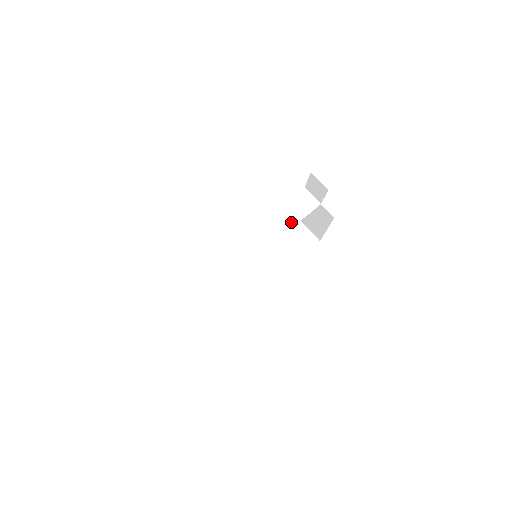
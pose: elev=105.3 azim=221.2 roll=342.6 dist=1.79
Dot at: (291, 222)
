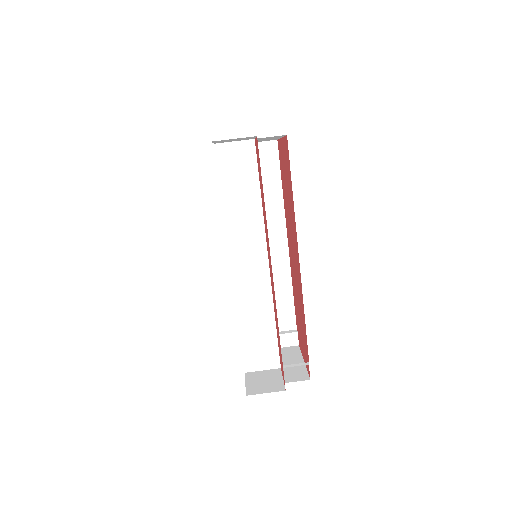
Dot at: (254, 202)
